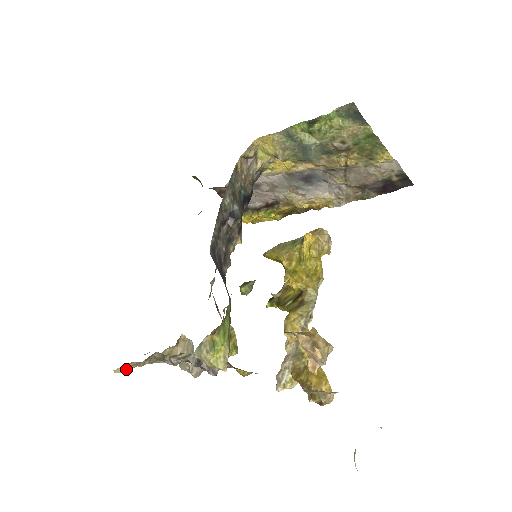
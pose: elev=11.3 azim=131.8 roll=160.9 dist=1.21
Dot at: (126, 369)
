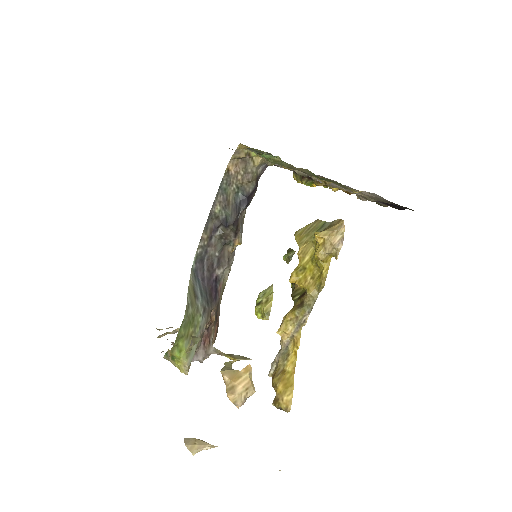
Dot at: (162, 329)
